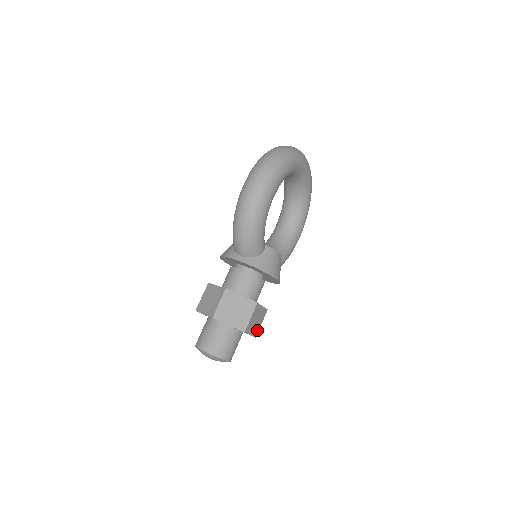
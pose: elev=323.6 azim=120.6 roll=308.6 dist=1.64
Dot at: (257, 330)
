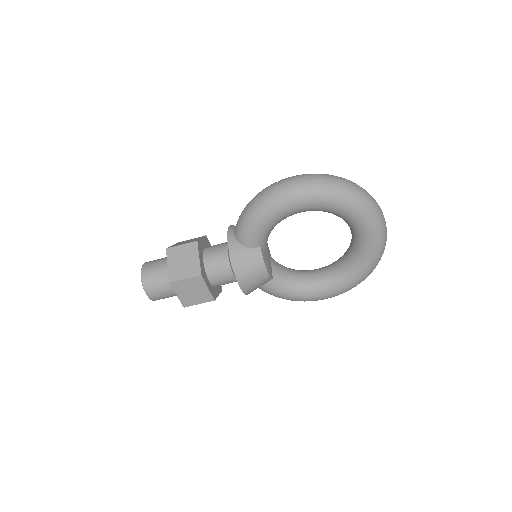
Dot at: (190, 303)
